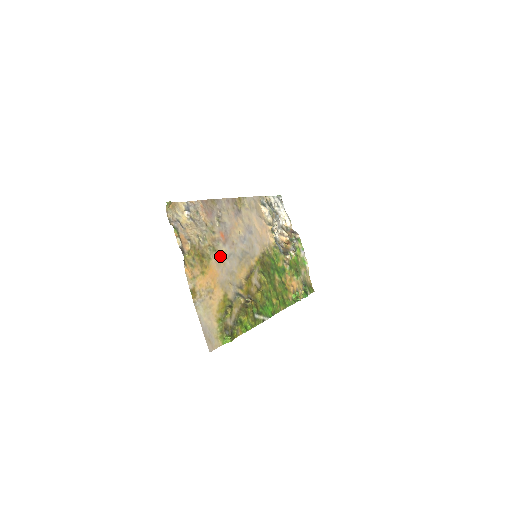
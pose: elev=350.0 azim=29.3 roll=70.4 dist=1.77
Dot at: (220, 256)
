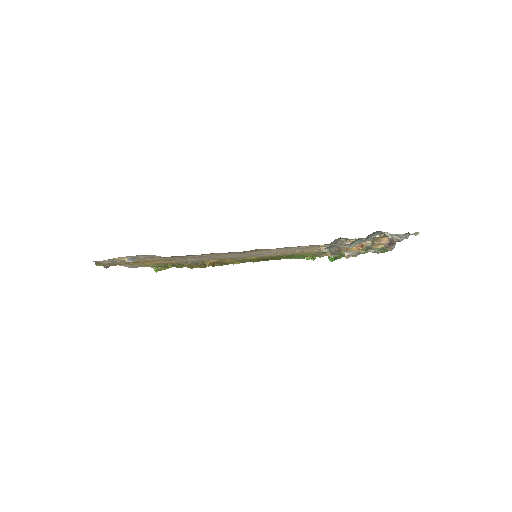
Dot at: (180, 259)
